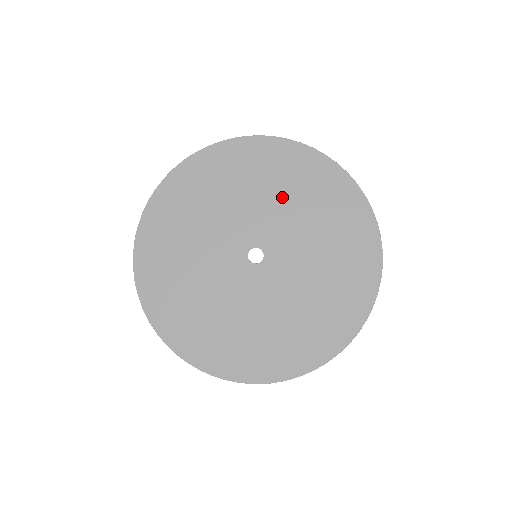
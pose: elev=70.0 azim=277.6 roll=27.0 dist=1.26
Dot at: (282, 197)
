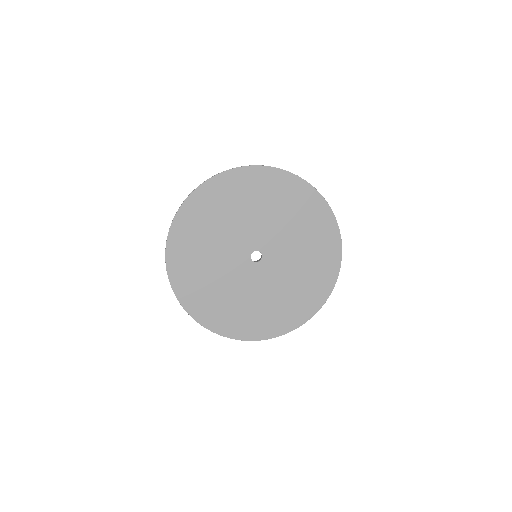
Dot at: (258, 210)
